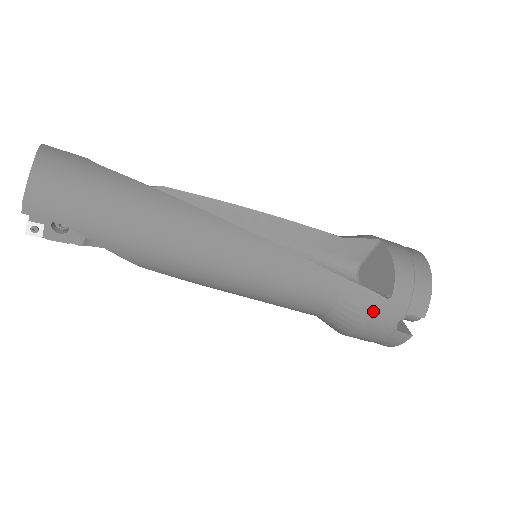
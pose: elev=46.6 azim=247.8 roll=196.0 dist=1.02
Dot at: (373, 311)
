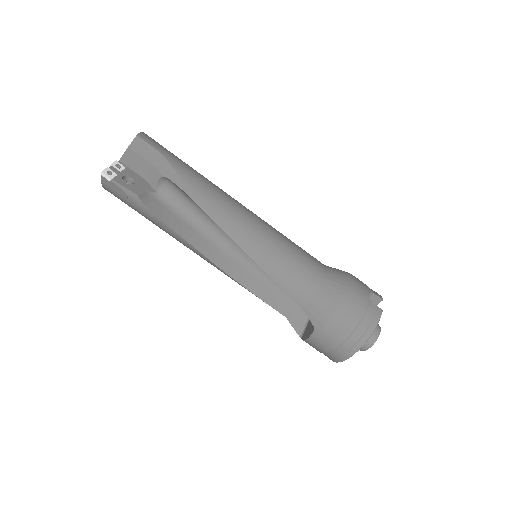
Dot at: (350, 278)
